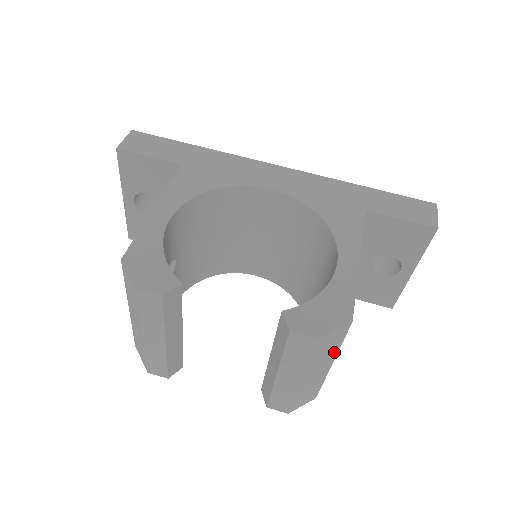
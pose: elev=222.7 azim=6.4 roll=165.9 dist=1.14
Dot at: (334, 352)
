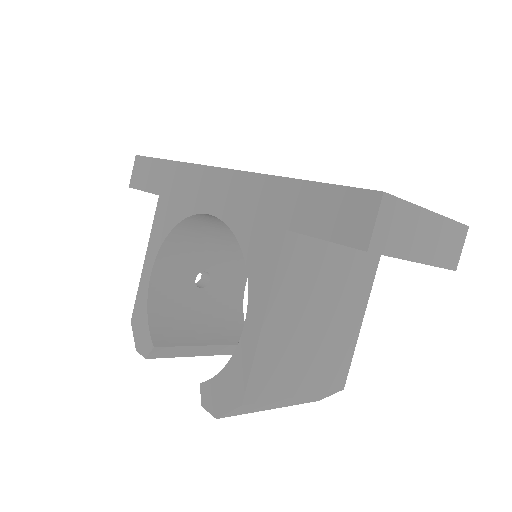
Dot at: (275, 401)
